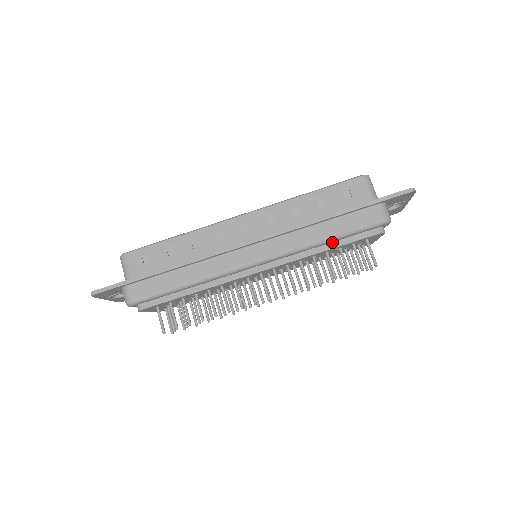
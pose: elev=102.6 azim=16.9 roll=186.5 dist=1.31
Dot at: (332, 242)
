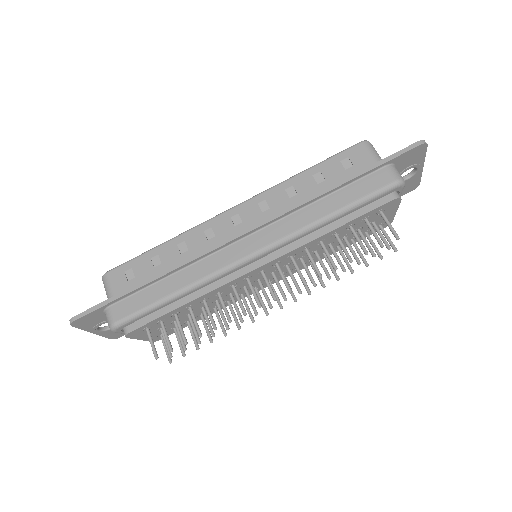
Dot at: (339, 219)
